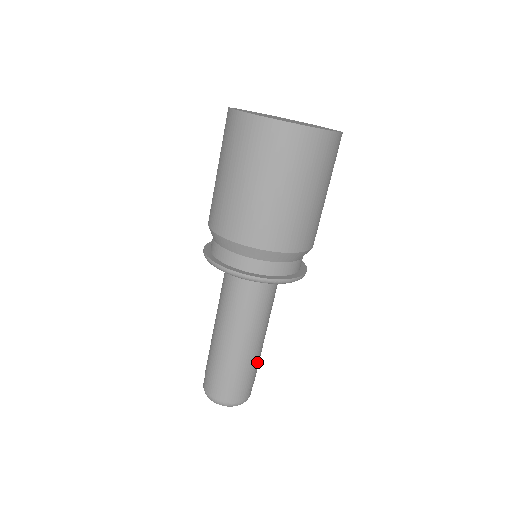
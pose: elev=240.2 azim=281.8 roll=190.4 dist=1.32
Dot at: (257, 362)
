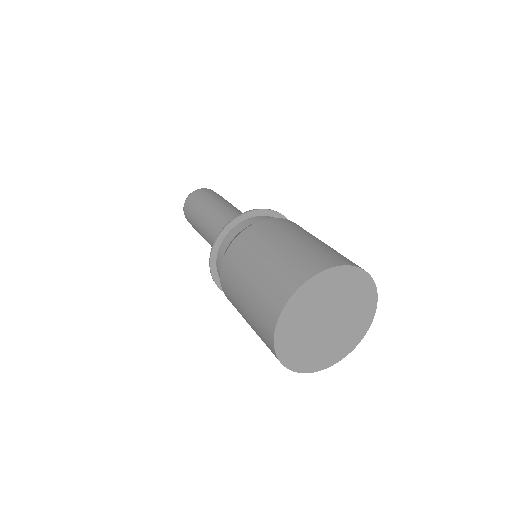
Dot at: occluded
